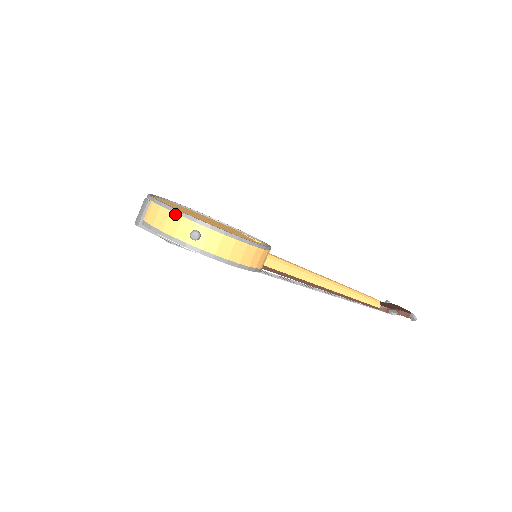
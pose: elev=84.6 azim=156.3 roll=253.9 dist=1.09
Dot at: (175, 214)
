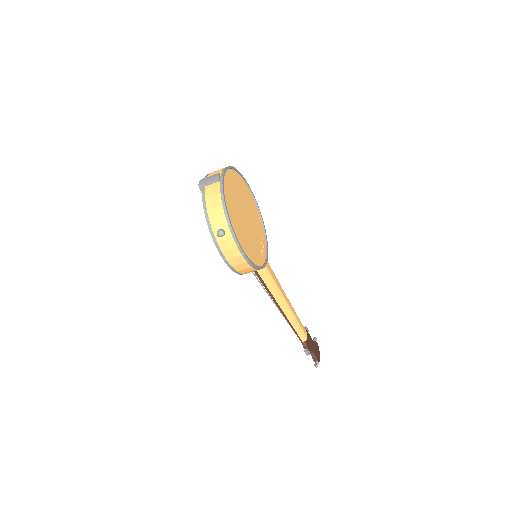
Dot at: (223, 209)
